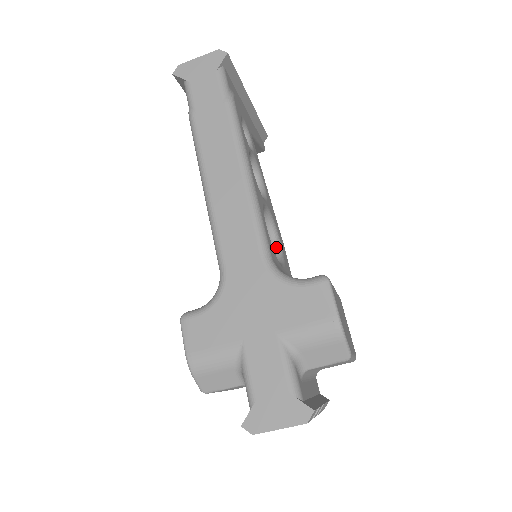
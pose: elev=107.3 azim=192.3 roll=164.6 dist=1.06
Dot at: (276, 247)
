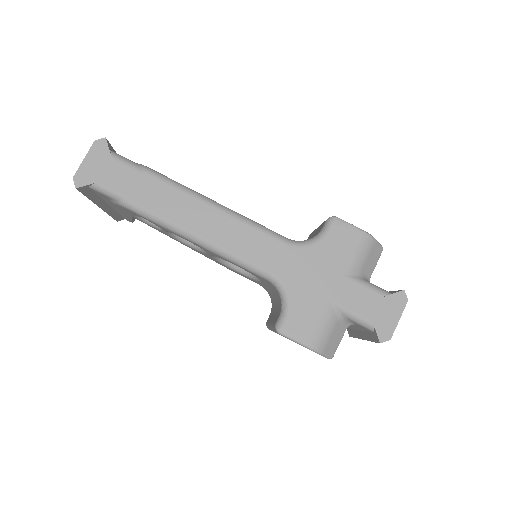
Dot at: occluded
